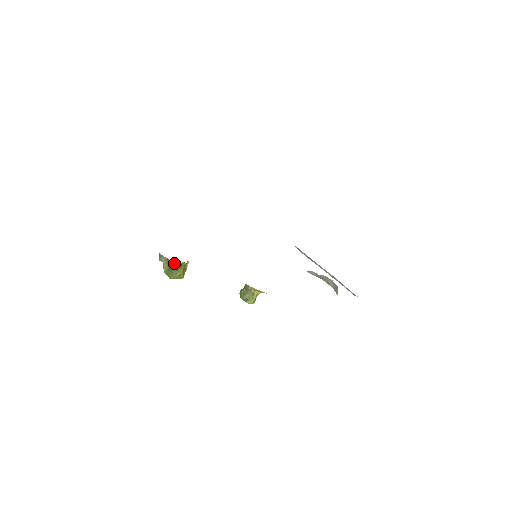
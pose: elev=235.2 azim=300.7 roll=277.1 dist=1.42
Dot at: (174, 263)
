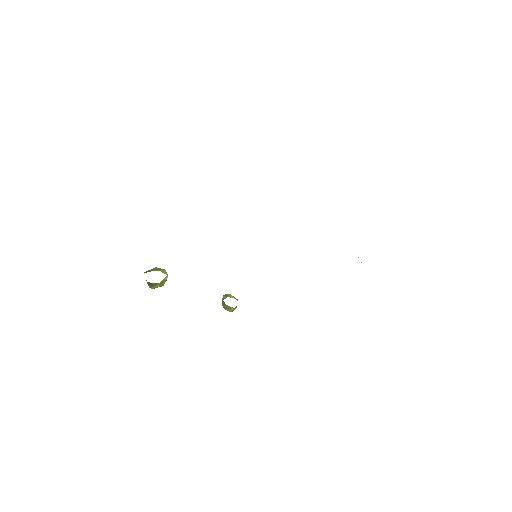
Dot at: (148, 282)
